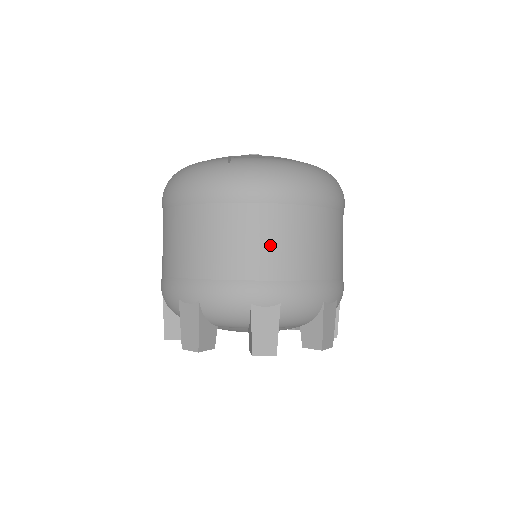
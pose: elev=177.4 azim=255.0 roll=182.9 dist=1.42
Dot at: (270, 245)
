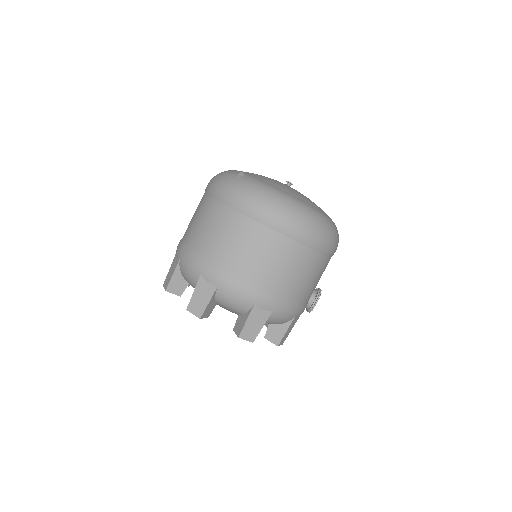
Dot at: (230, 243)
